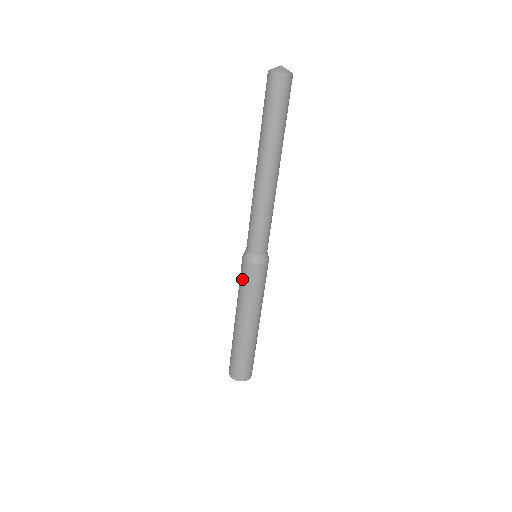
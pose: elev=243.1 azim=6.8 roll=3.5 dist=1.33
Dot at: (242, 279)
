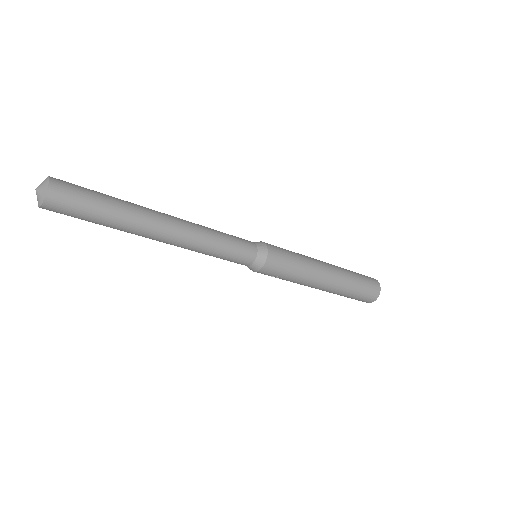
Dot at: occluded
